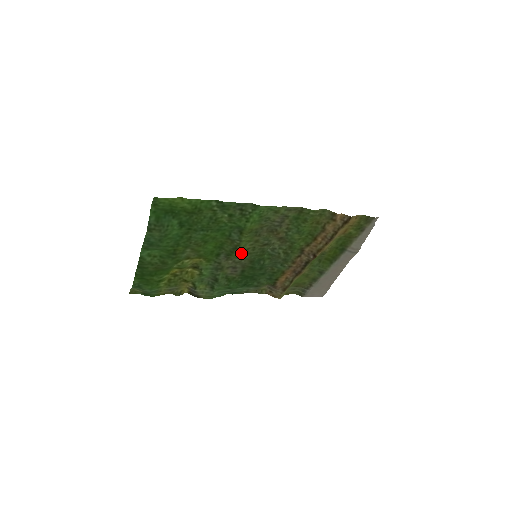
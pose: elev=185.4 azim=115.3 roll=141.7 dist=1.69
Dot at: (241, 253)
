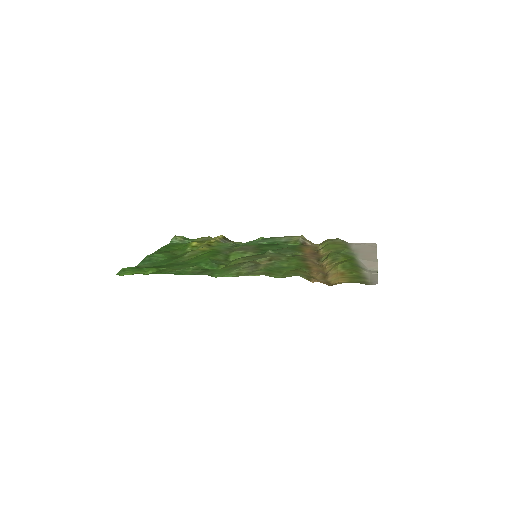
Dot at: (237, 258)
